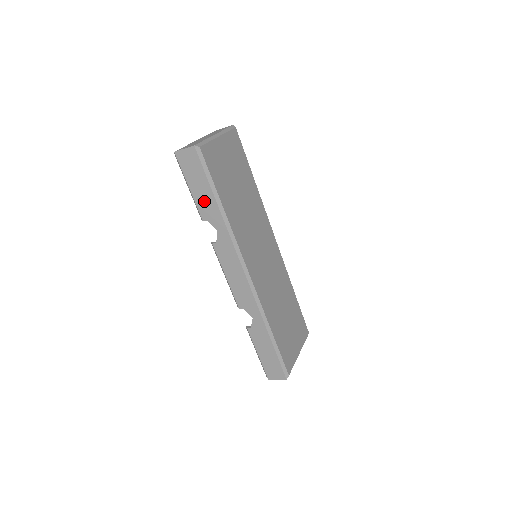
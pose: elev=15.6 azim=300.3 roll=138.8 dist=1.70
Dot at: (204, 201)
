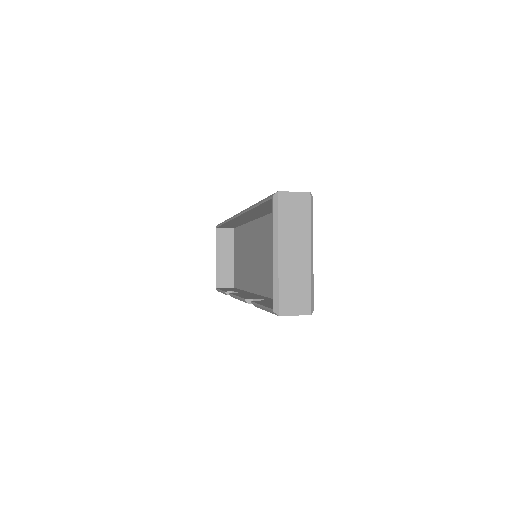
Dot at: occluded
